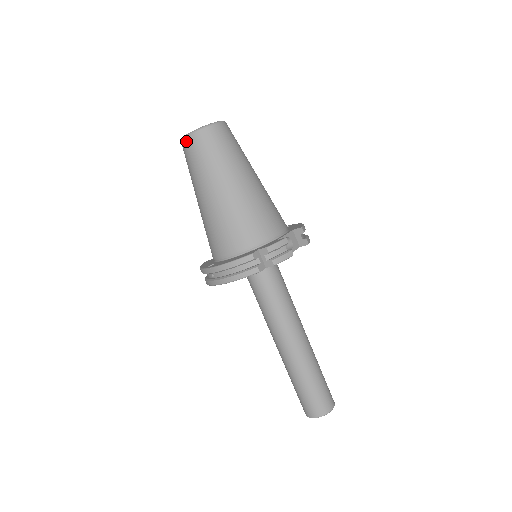
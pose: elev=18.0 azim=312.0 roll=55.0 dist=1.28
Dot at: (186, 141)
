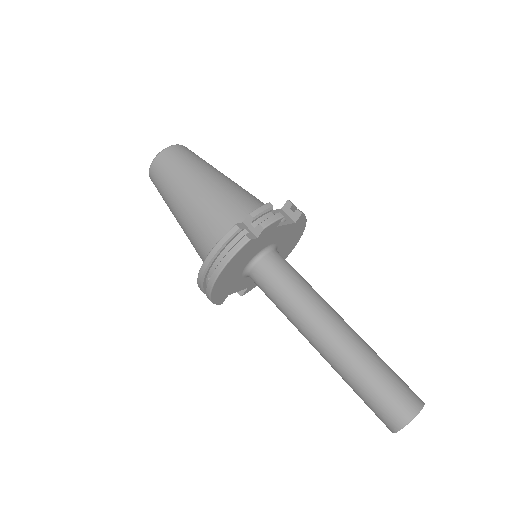
Dot at: (151, 170)
